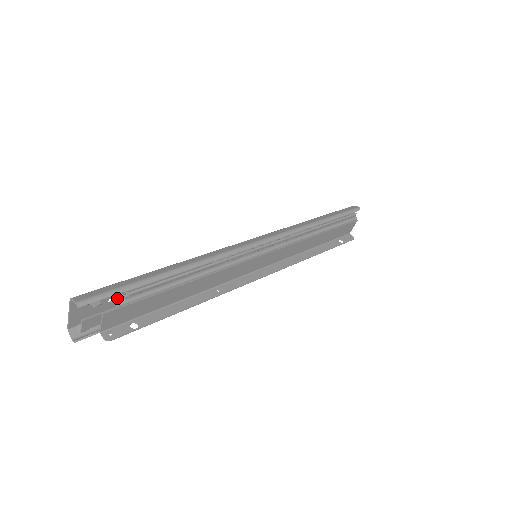
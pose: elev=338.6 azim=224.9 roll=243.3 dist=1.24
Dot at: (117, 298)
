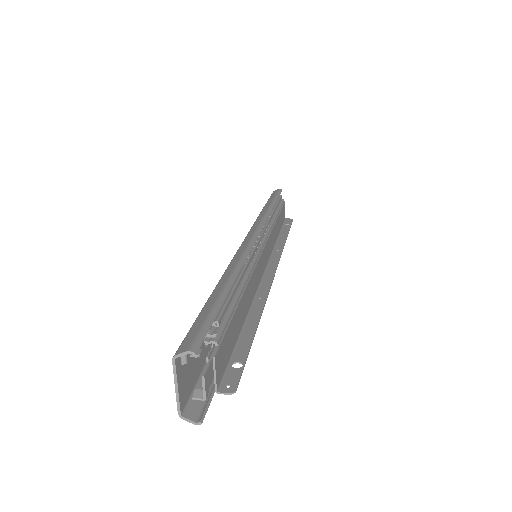
Dot at: (207, 338)
